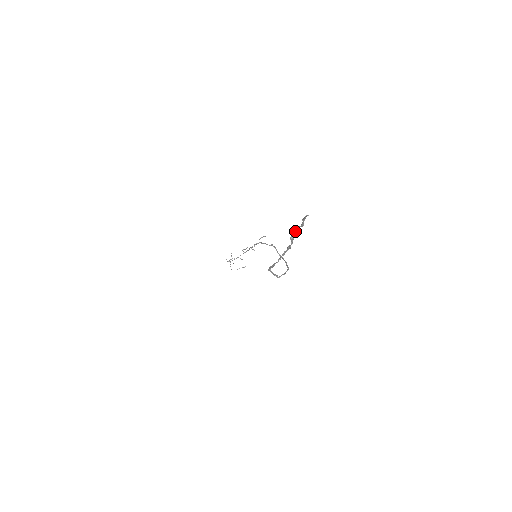
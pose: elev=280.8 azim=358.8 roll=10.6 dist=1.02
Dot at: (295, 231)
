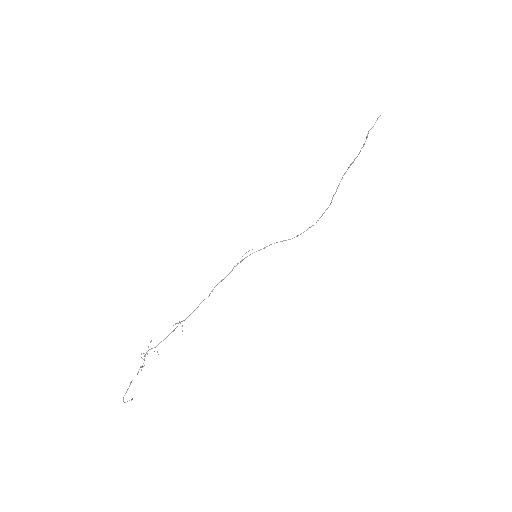
Dot at: occluded
